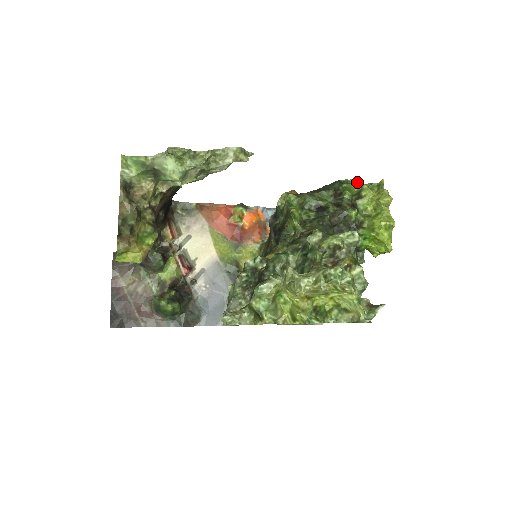
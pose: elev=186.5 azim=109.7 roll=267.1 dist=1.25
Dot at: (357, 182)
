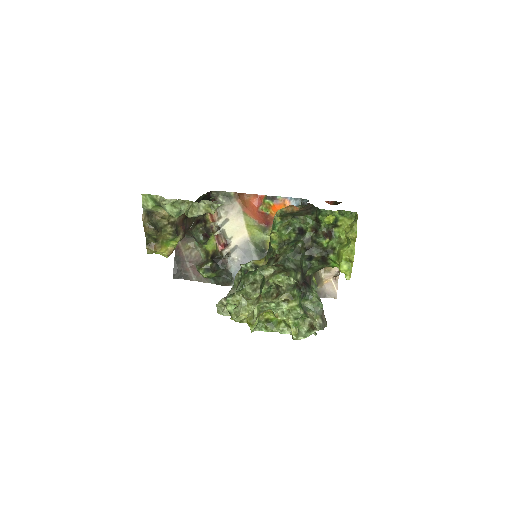
Dot at: (327, 218)
